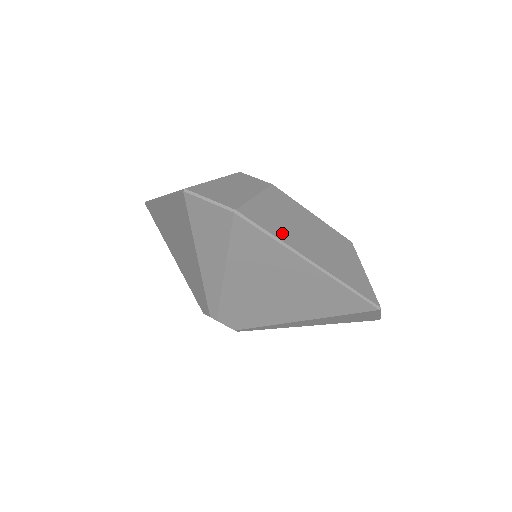
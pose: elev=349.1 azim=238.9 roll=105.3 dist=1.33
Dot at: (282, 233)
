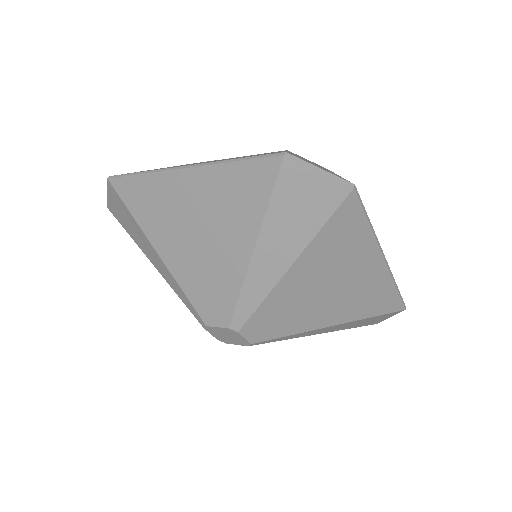
Dot at: occluded
